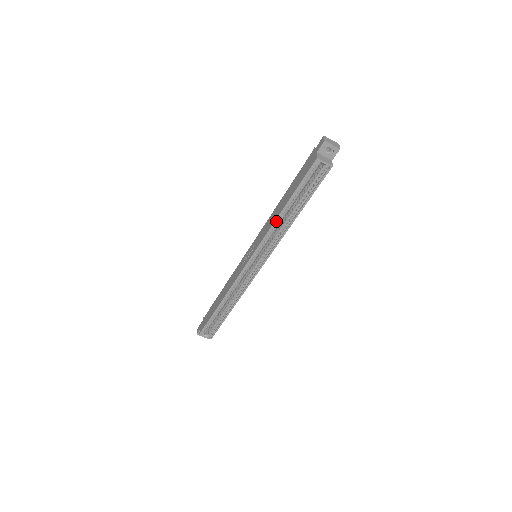
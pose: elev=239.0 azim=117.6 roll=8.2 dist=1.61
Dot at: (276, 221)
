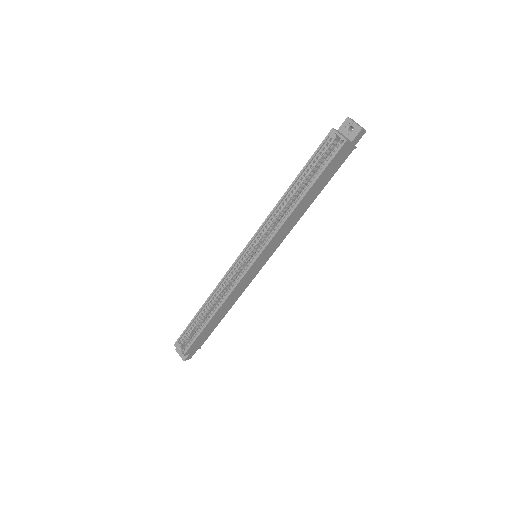
Dot at: (279, 203)
